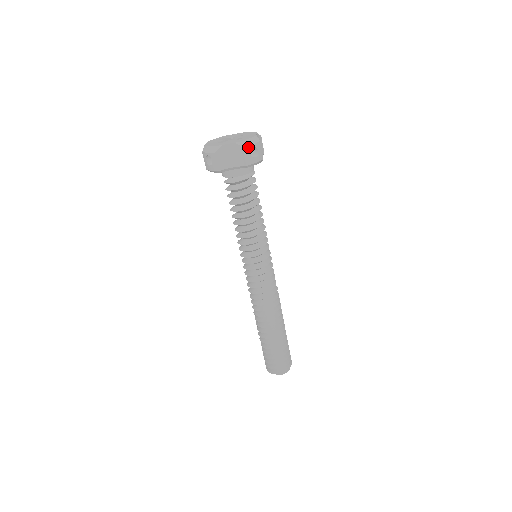
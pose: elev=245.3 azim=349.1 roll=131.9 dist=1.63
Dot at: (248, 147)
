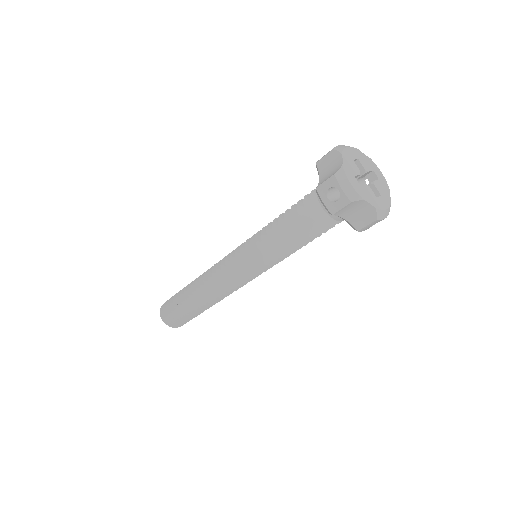
Dot at: (380, 220)
